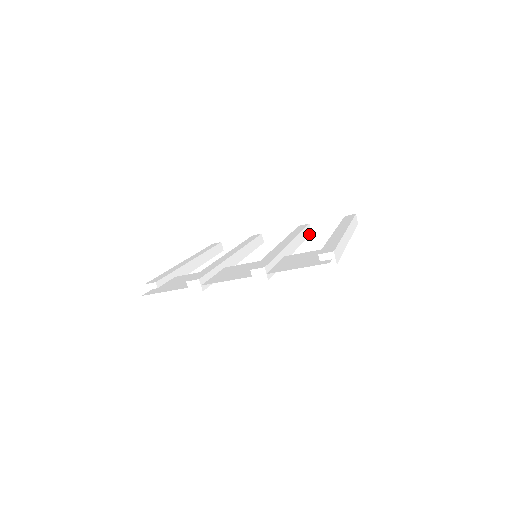
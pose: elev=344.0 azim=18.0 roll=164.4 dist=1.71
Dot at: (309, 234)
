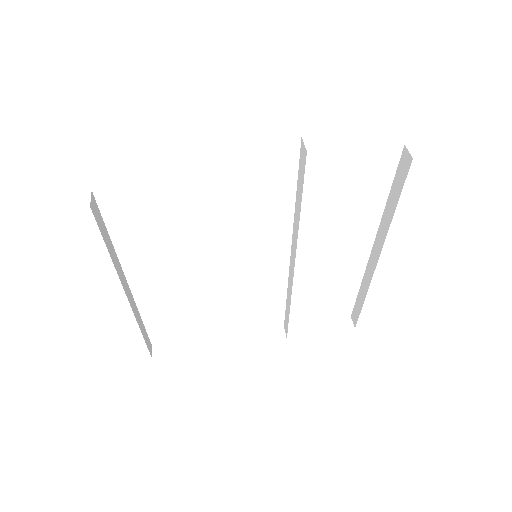
Dot at: (303, 328)
